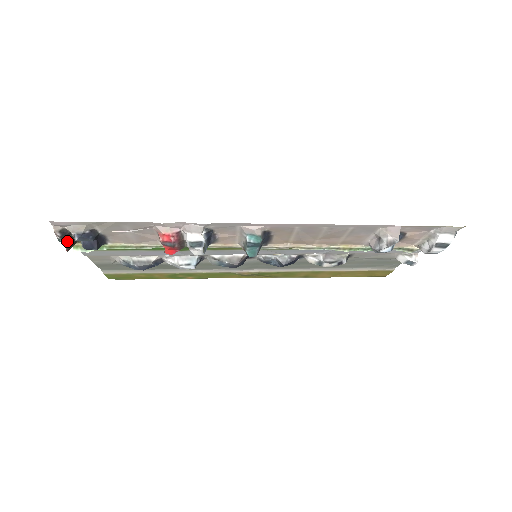
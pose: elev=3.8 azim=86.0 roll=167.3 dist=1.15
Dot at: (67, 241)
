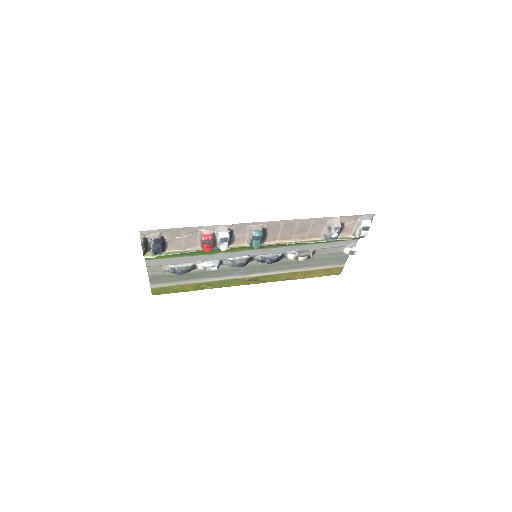
Dot at: (144, 248)
